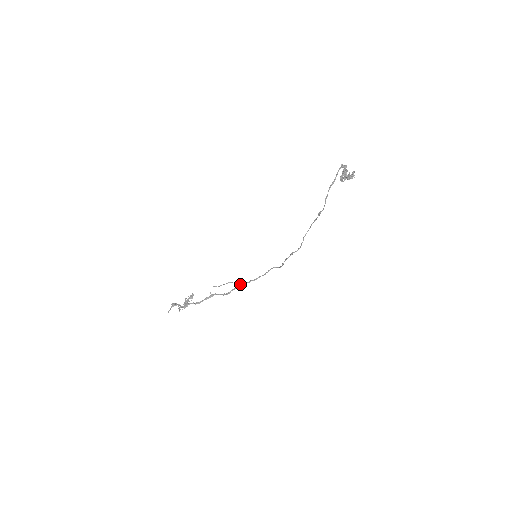
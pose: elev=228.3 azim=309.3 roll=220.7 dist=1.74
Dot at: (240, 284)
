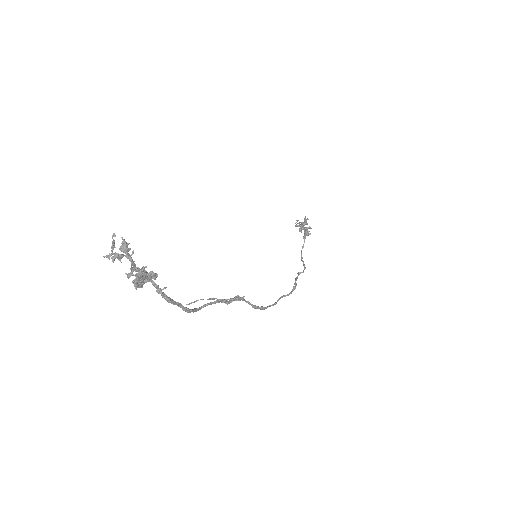
Dot at: (243, 299)
